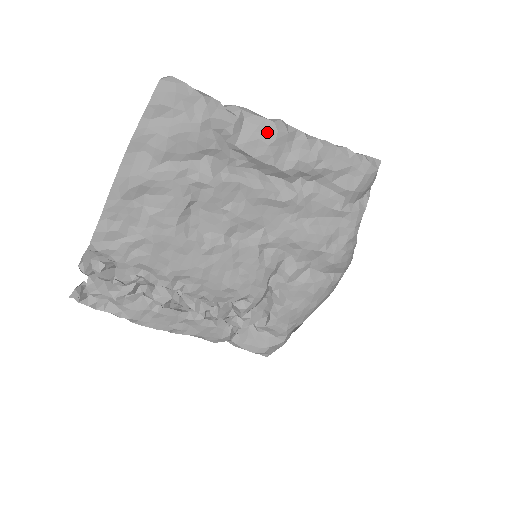
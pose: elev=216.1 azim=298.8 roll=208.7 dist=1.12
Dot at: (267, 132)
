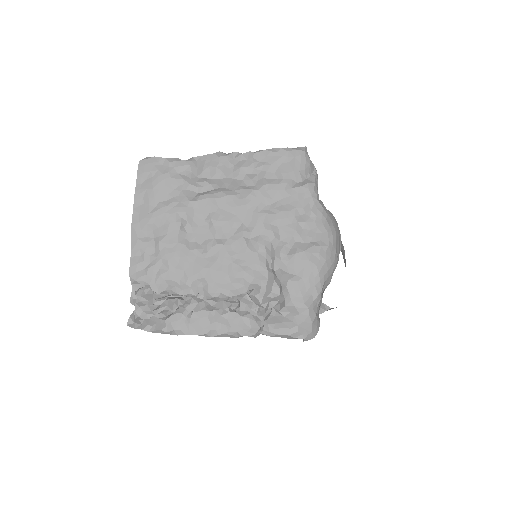
Dot at: (212, 161)
